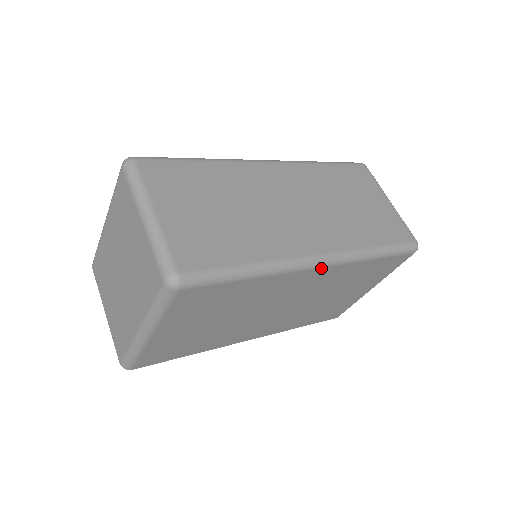
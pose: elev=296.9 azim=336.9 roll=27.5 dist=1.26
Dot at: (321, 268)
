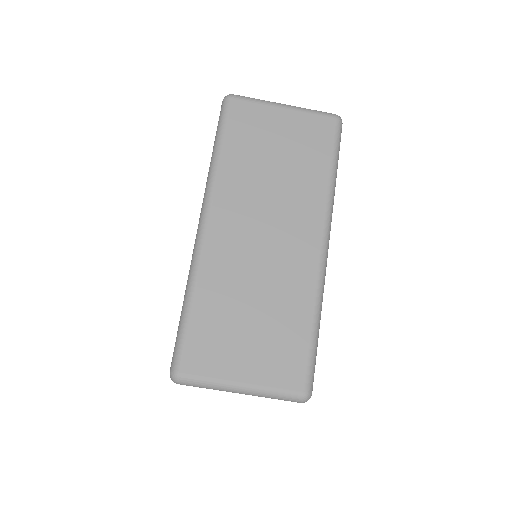
Dot at: (328, 246)
